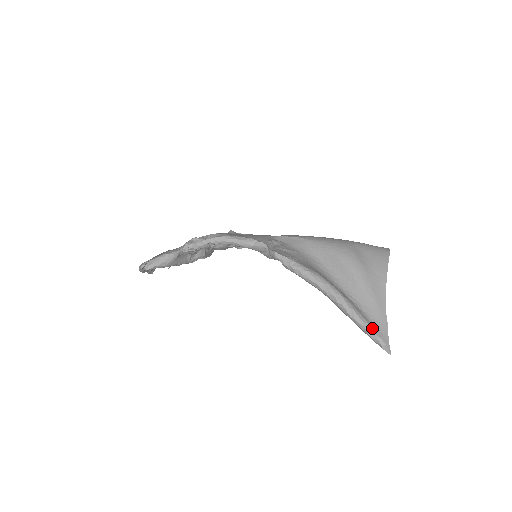
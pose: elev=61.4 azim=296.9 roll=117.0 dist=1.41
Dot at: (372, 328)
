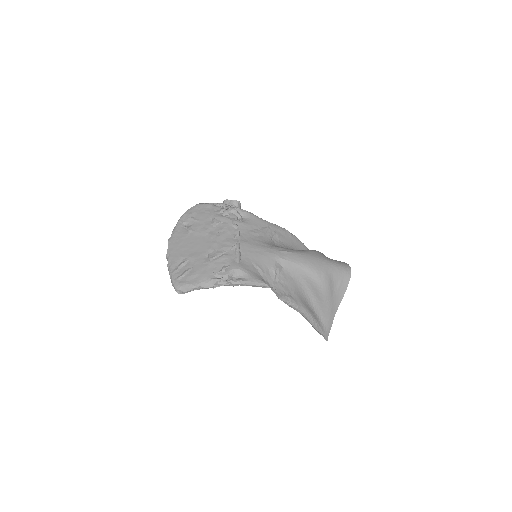
Dot at: (323, 331)
